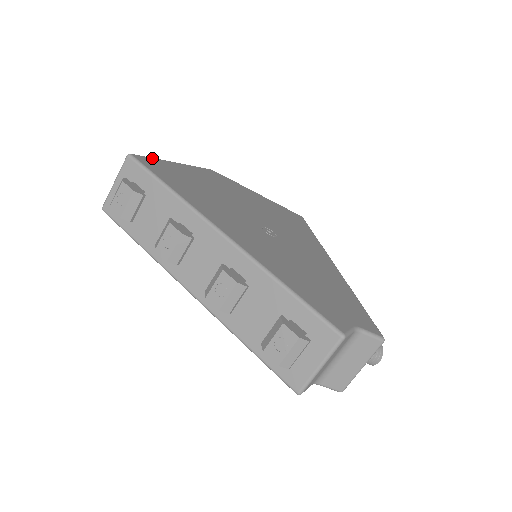
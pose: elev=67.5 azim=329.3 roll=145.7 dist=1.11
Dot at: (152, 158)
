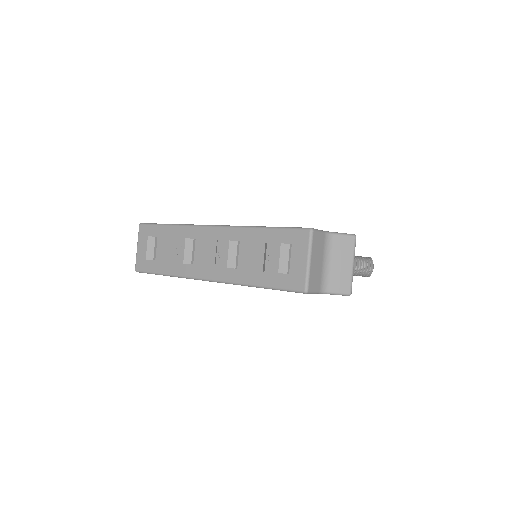
Dot at: occluded
